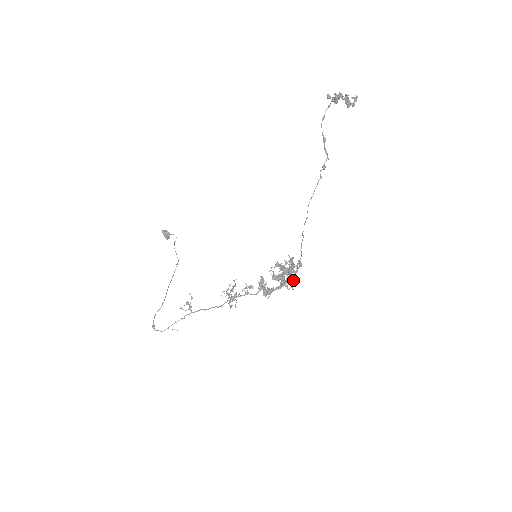
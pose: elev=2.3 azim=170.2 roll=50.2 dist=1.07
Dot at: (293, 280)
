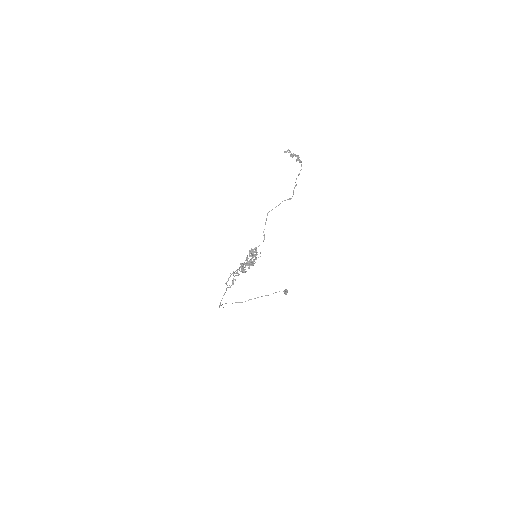
Dot at: (251, 262)
